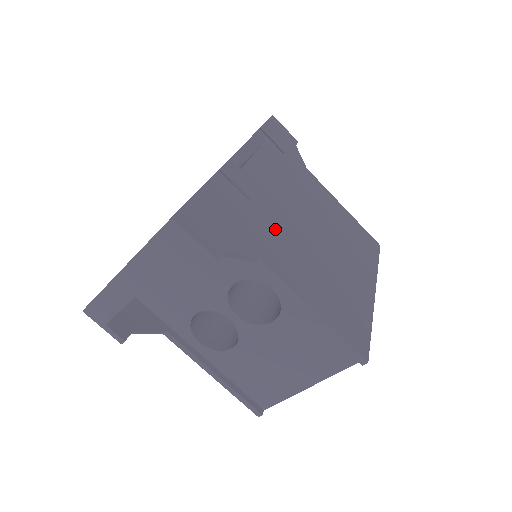
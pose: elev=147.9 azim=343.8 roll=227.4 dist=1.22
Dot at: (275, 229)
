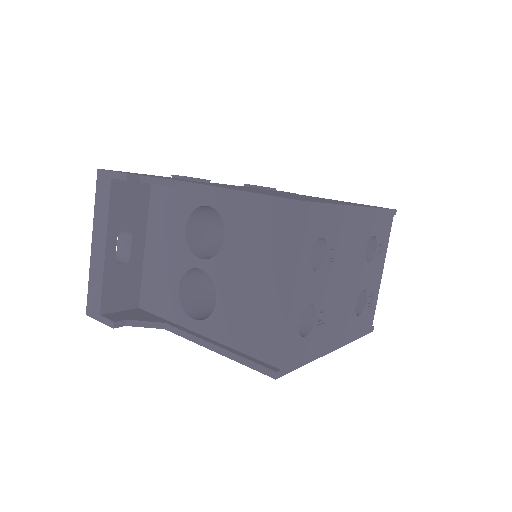
Dot at: occluded
